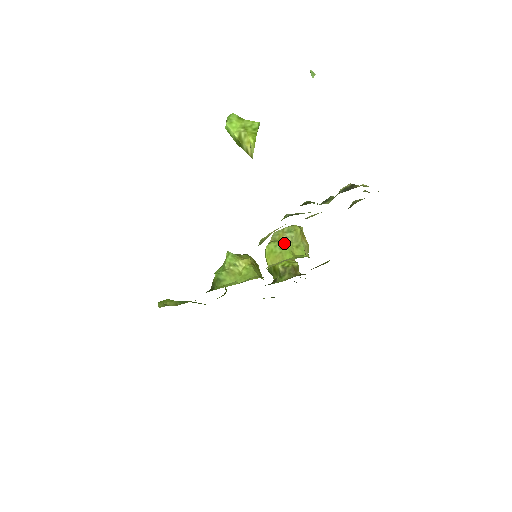
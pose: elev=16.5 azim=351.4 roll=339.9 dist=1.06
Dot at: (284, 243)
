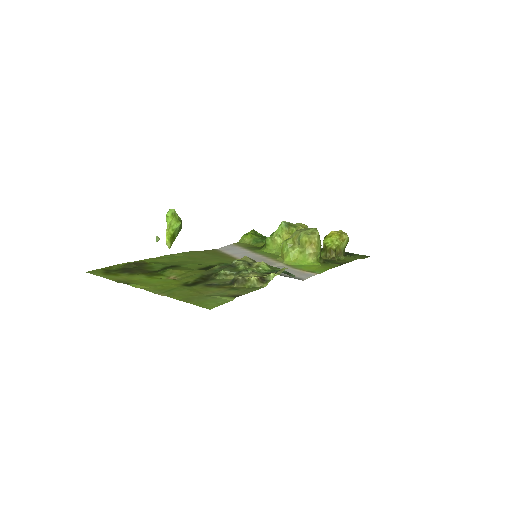
Dot at: (294, 245)
